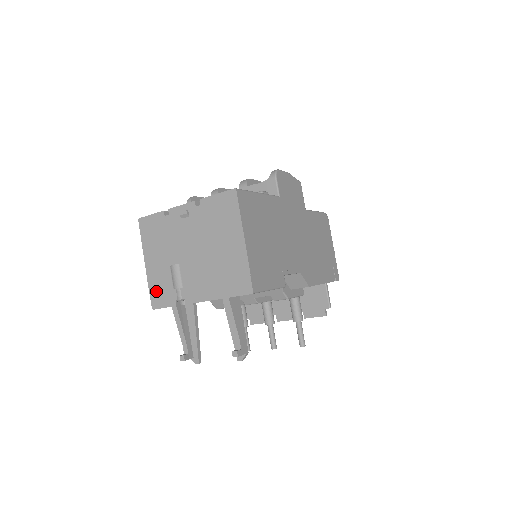
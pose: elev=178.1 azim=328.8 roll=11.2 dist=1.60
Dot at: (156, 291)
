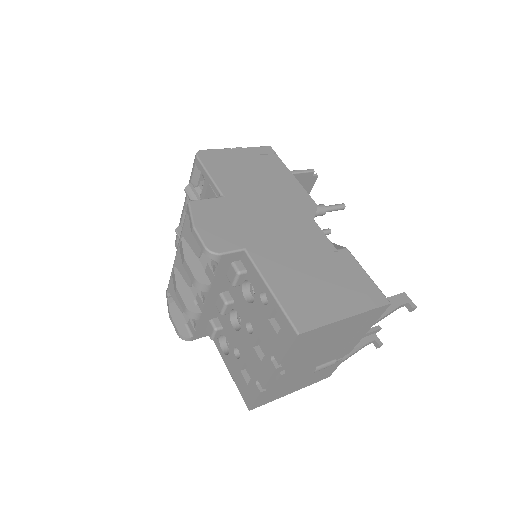
Dot at: (320, 378)
